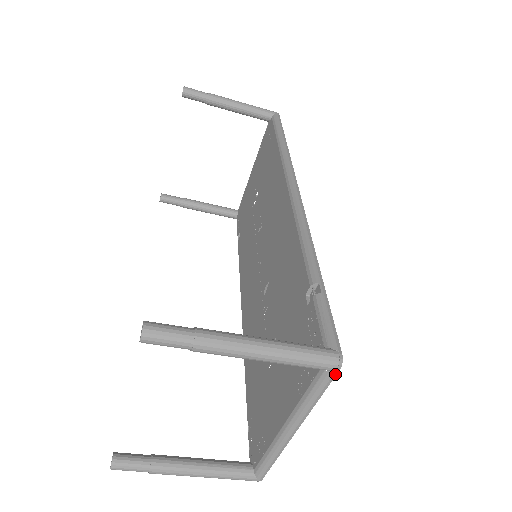
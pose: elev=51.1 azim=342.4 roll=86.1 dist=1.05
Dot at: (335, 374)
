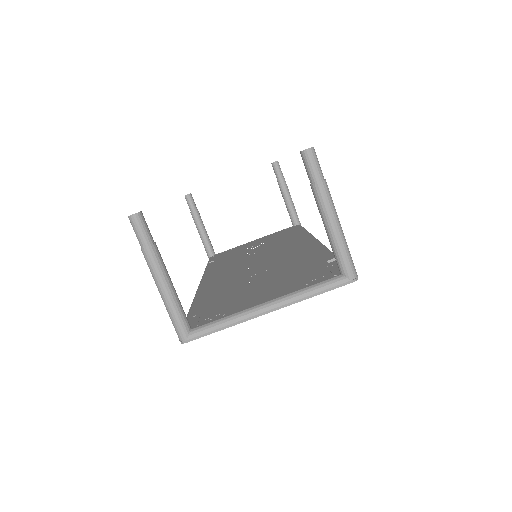
Dot at: (347, 283)
